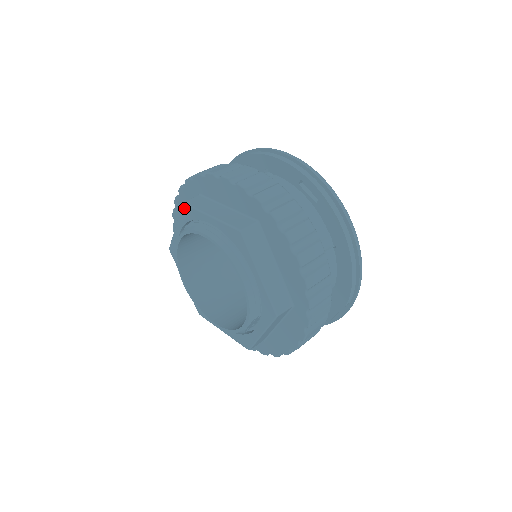
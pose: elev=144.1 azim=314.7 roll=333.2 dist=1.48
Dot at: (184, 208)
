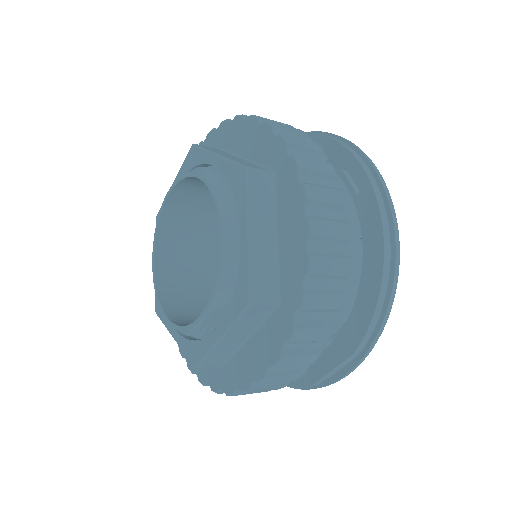
Dot at: (191, 151)
